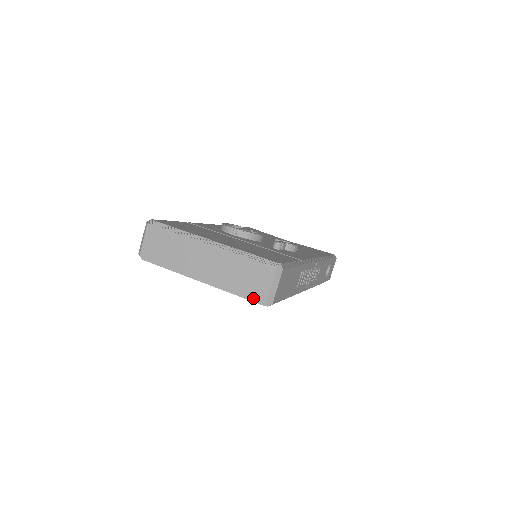
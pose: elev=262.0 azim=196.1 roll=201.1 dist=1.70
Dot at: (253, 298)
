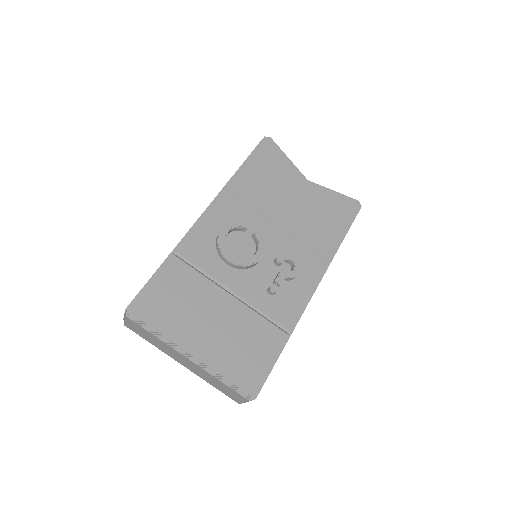
Dot at: (229, 397)
